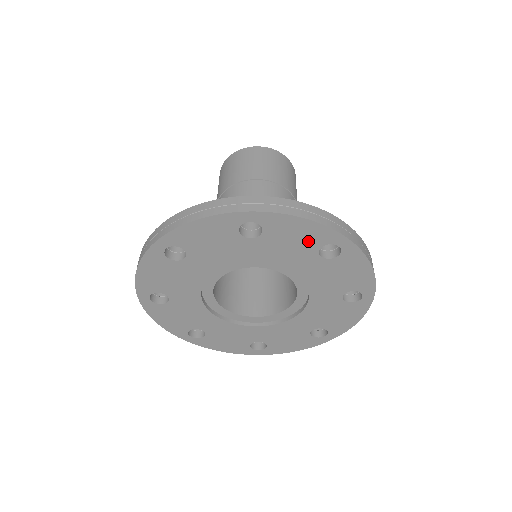
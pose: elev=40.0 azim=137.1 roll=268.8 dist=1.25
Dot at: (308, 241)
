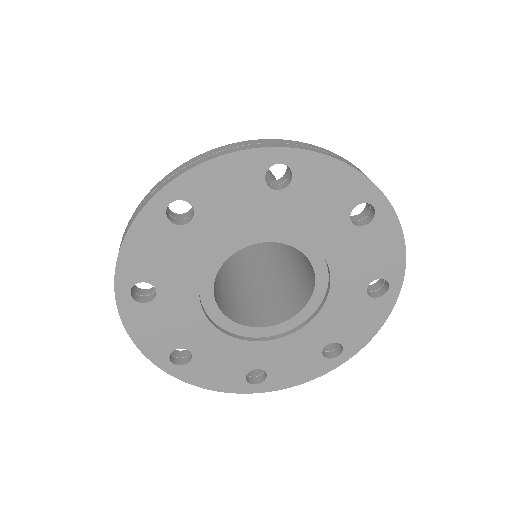
Dot at: (379, 264)
